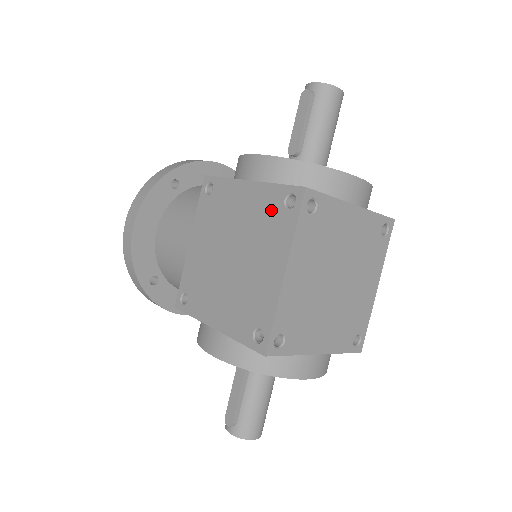
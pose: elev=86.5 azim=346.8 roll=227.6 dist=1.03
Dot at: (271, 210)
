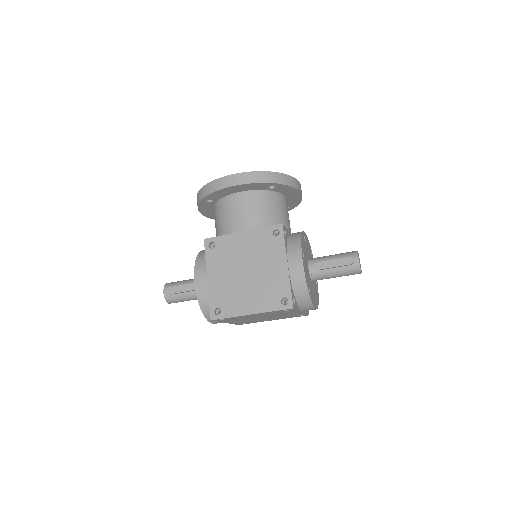
Dot at: (277, 290)
